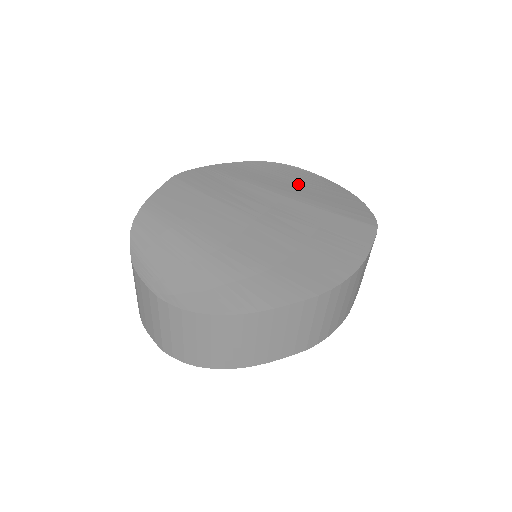
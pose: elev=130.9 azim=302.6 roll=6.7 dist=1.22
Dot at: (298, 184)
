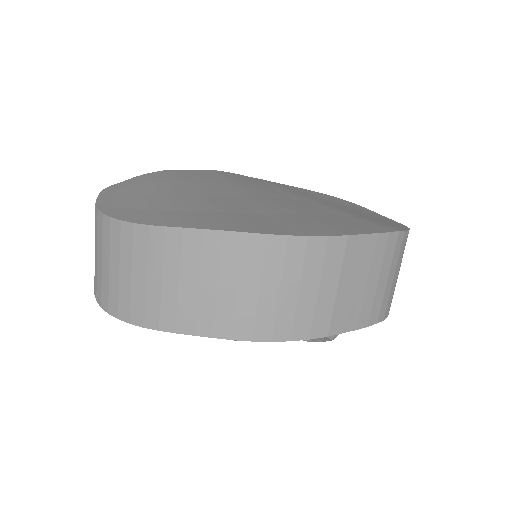
Dot at: (342, 205)
